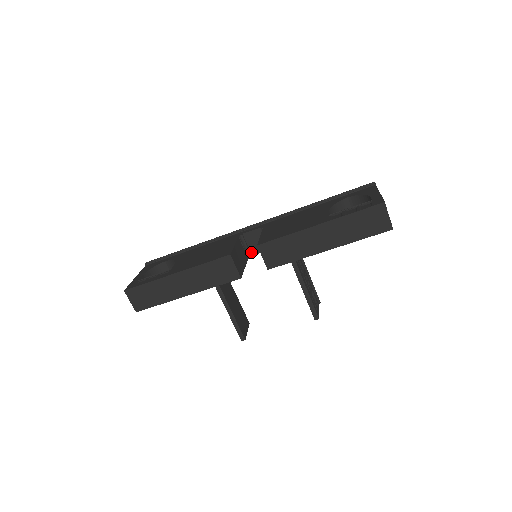
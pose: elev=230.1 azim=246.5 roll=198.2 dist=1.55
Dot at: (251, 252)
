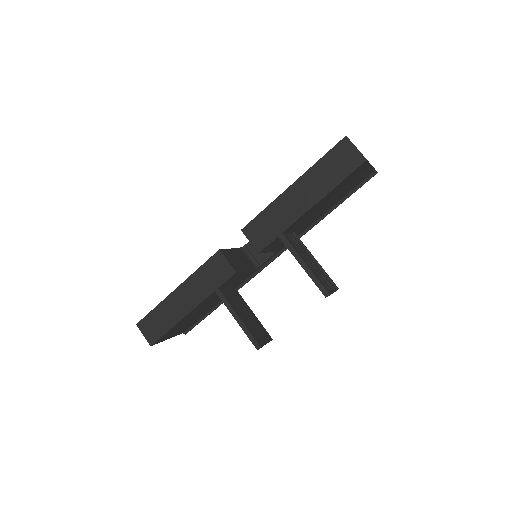
Dot at: (258, 262)
